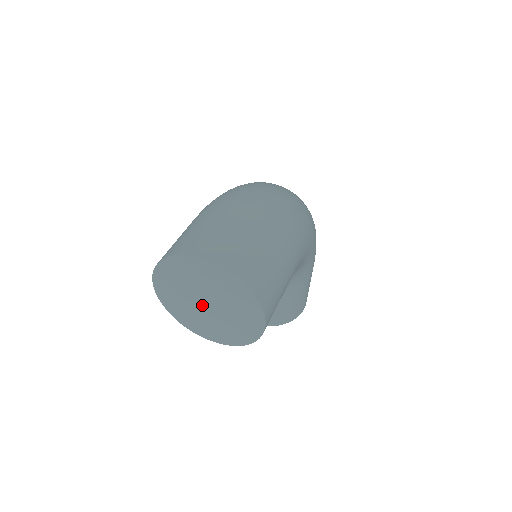
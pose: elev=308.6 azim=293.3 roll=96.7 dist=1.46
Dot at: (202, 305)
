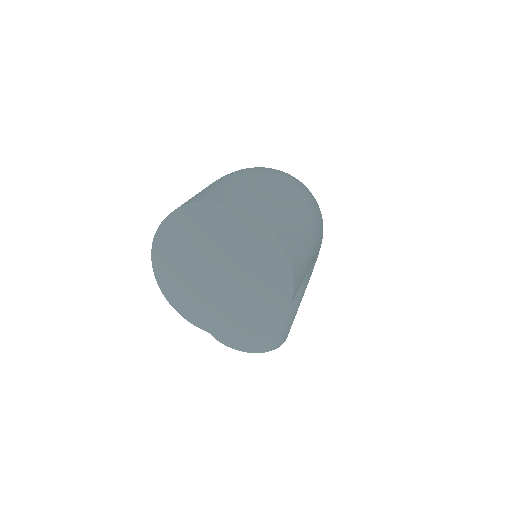
Dot at: (211, 277)
